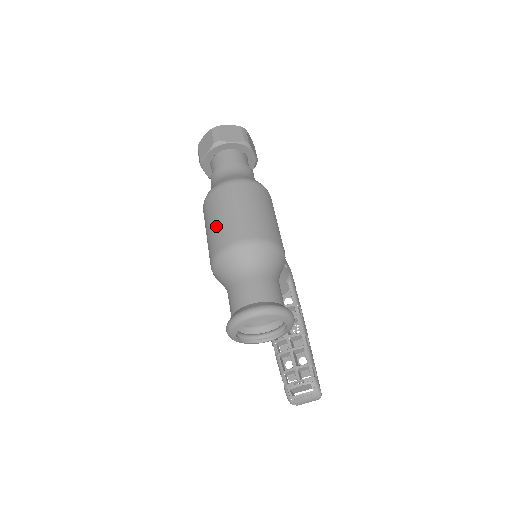
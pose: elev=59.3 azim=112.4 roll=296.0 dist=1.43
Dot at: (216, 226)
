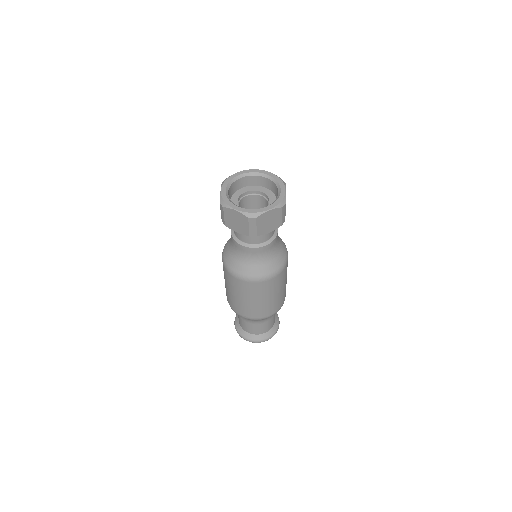
Dot at: (242, 303)
